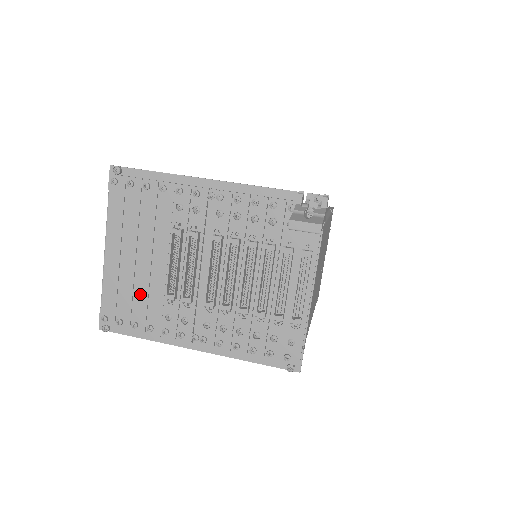
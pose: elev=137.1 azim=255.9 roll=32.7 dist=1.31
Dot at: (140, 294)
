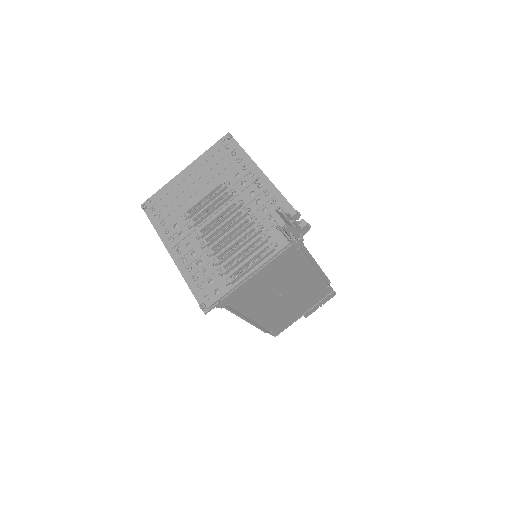
Dot at: (176, 203)
